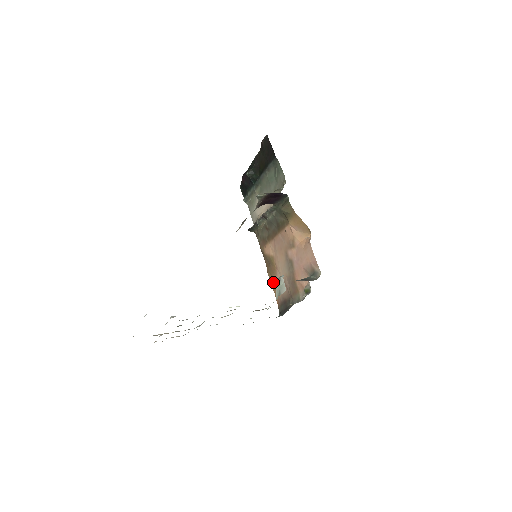
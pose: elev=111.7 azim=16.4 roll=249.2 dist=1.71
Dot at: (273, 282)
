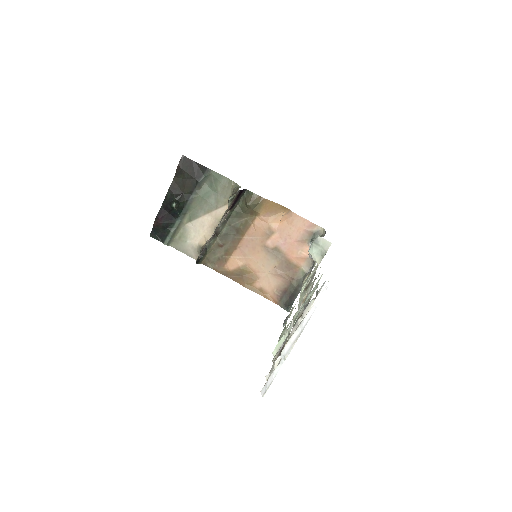
Dot at: (256, 289)
